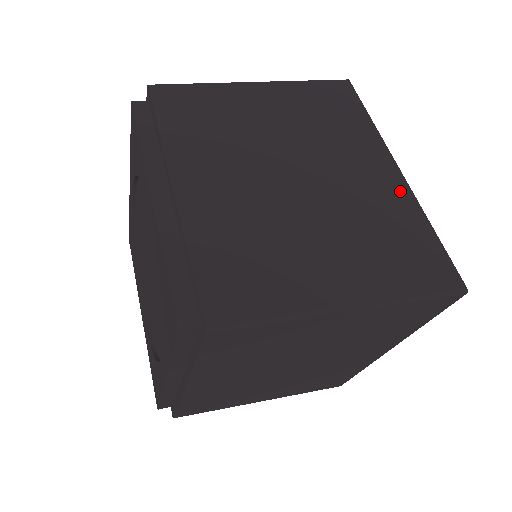
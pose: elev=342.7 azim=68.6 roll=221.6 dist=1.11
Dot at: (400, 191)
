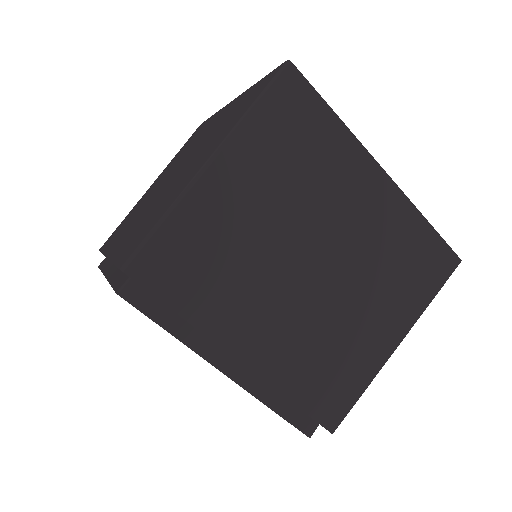
Dot at: (394, 201)
